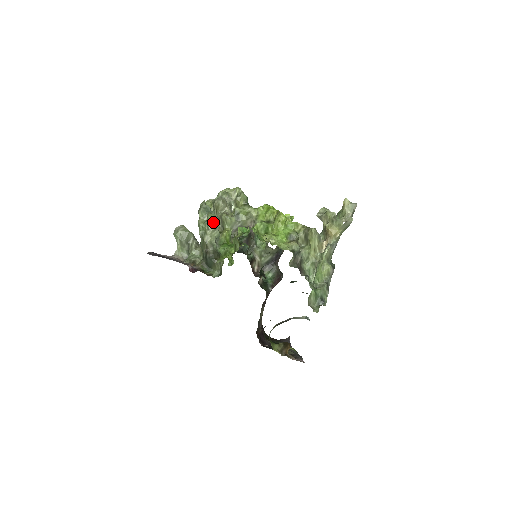
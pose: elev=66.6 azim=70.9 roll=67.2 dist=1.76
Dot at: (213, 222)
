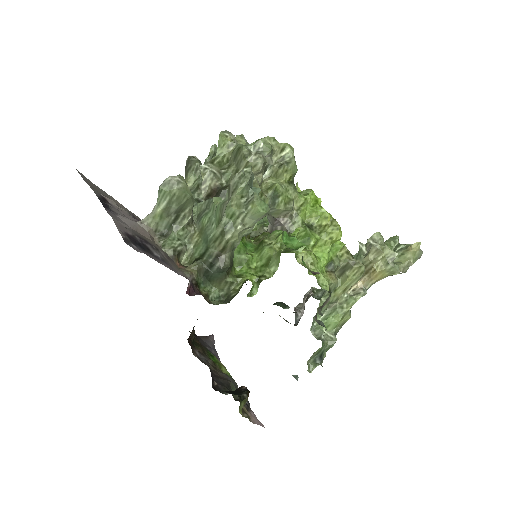
Dot at: (258, 217)
